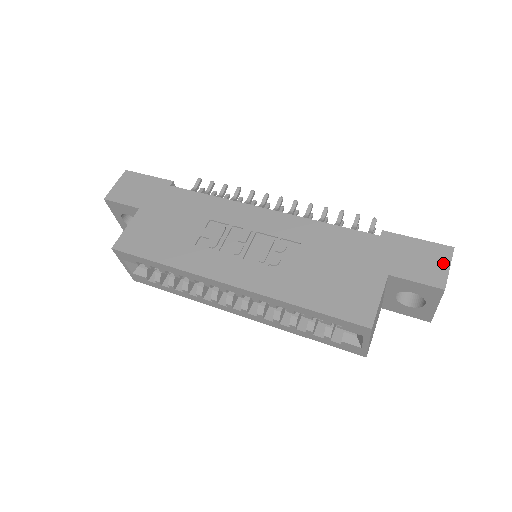
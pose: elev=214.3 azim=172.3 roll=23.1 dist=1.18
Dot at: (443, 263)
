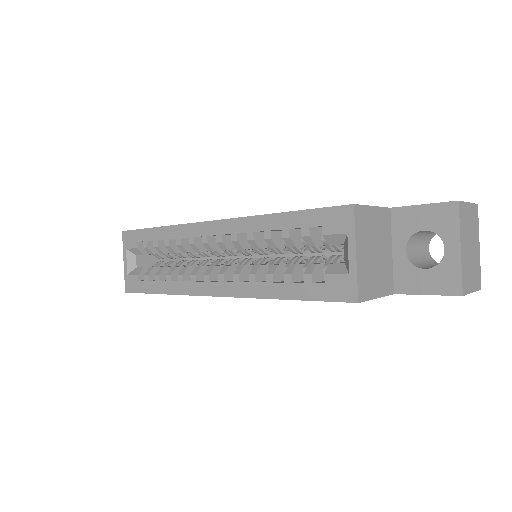
Dot at: occluded
